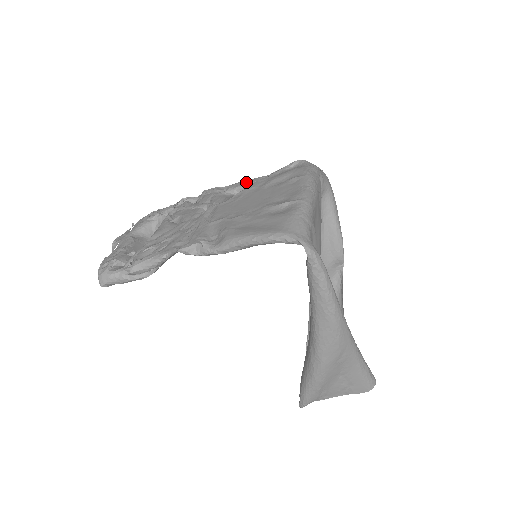
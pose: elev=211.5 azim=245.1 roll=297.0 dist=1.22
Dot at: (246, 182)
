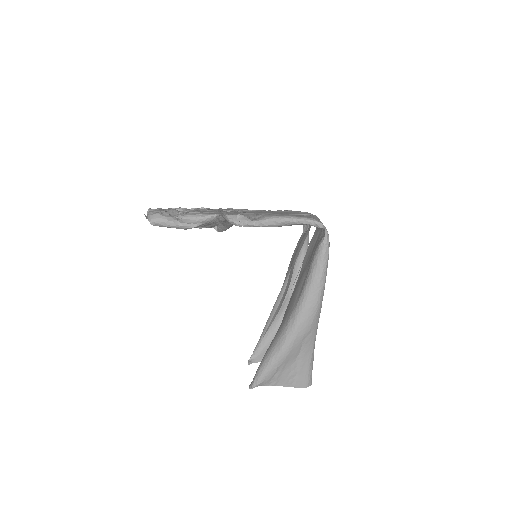
Dot at: occluded
